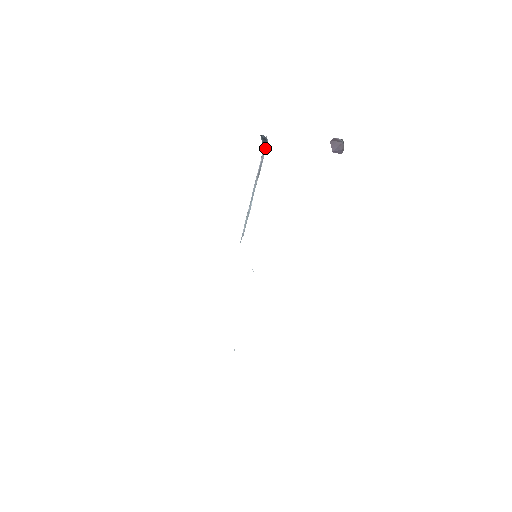
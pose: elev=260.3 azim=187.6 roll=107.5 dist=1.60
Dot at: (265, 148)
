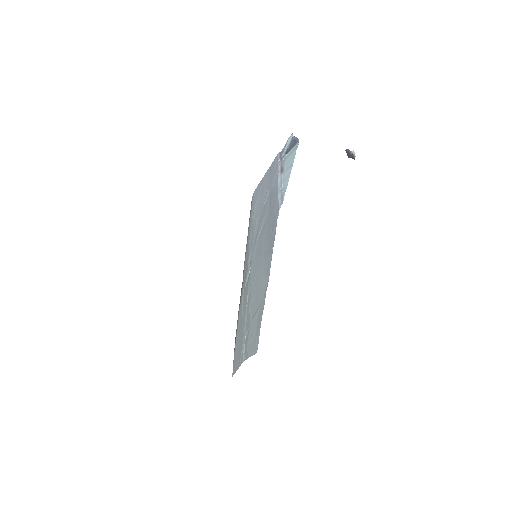
Dot at: (286, 154)
